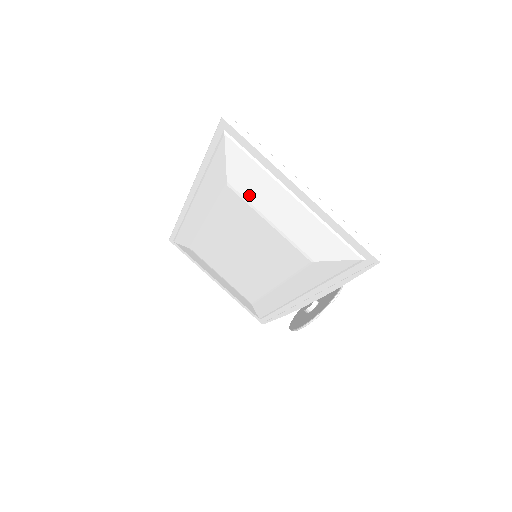
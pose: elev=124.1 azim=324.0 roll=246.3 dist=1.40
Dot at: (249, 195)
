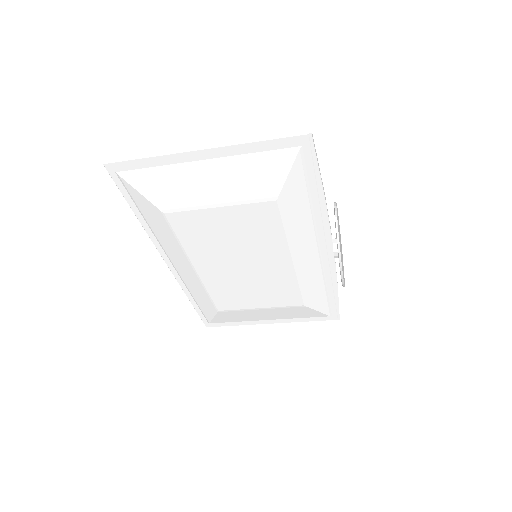
Dot at: (182, 202)
